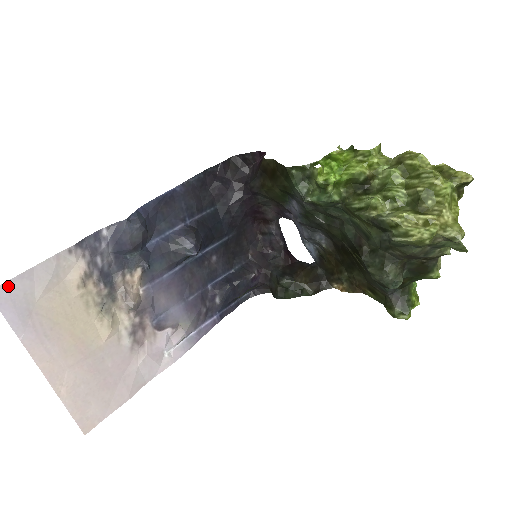
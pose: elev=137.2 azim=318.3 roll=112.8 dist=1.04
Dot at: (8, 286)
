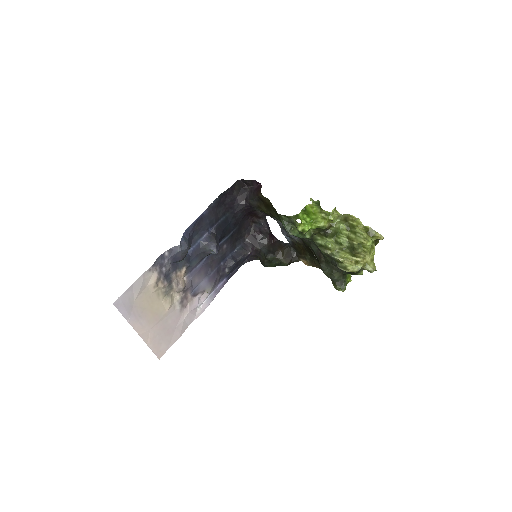
Dot at: (121, 297)
